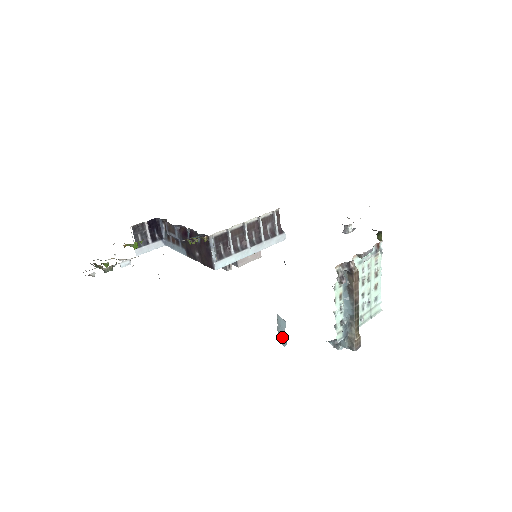
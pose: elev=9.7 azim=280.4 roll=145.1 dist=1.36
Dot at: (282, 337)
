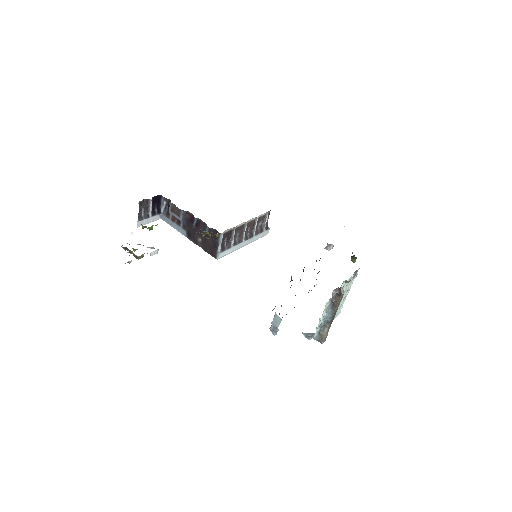
Dot at: (274, 329)
